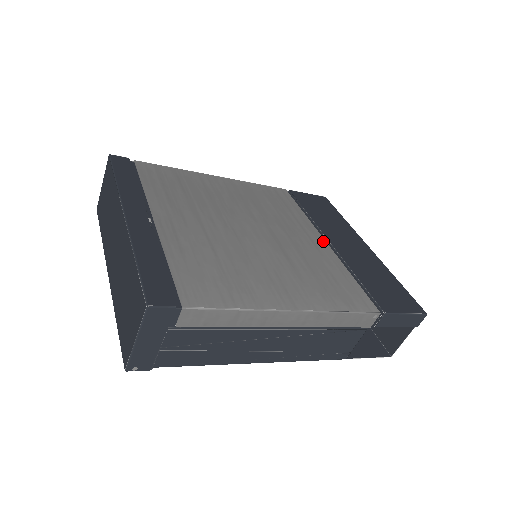
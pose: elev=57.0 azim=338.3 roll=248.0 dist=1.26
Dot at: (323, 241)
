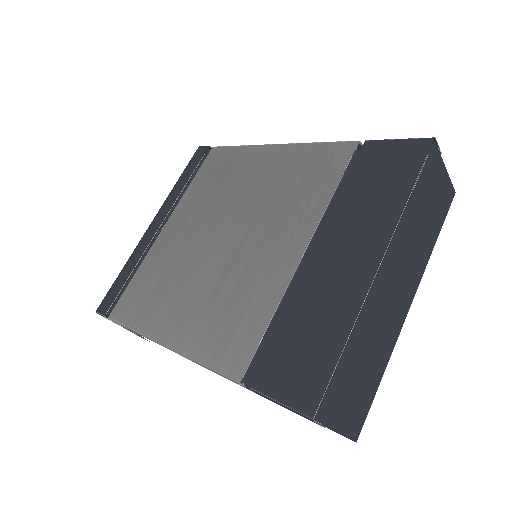
Dot at: (300, 251)
